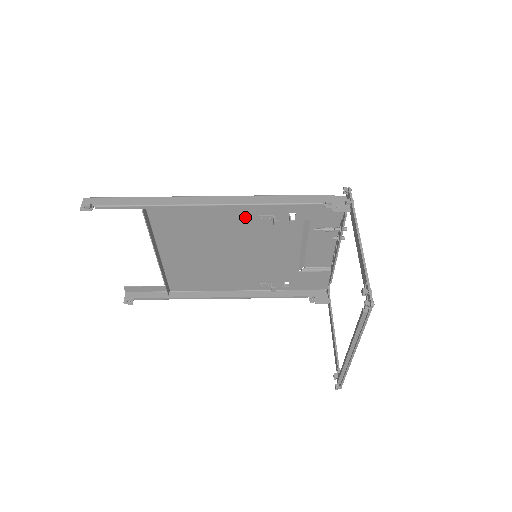
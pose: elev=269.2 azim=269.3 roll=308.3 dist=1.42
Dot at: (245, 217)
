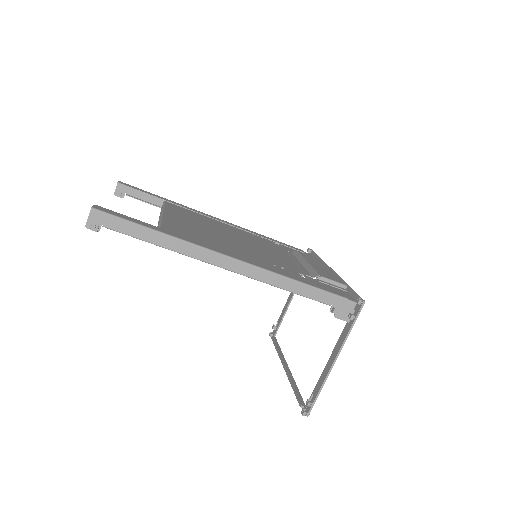
Dot at: (258, 261)
